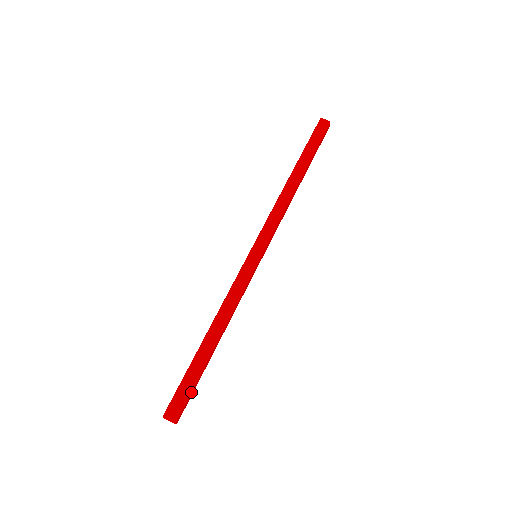
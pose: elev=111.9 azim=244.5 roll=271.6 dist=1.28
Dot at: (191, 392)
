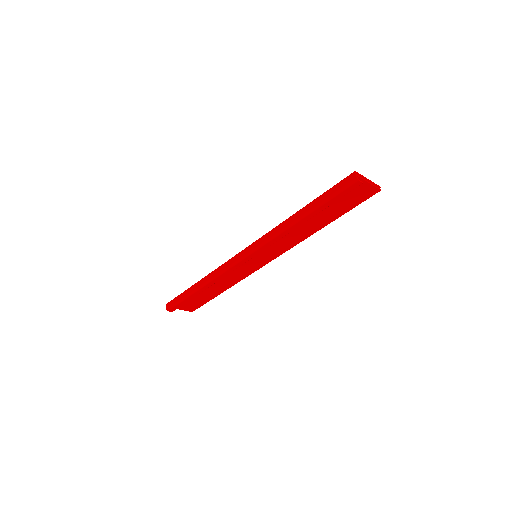
Dot at: (178, 303)
